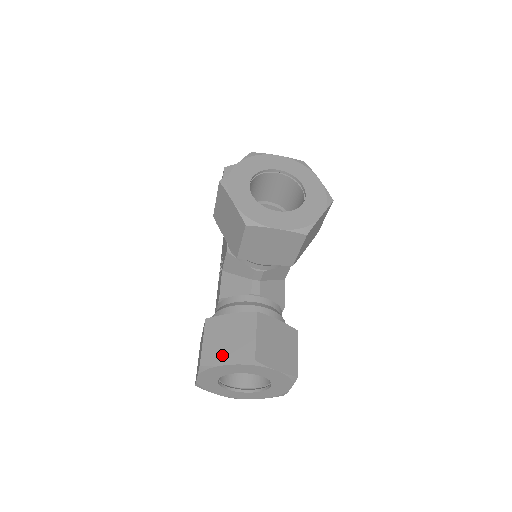
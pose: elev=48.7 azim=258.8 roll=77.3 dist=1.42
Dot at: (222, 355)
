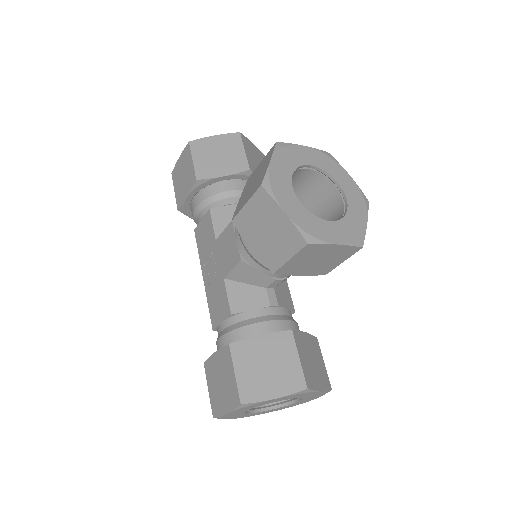
Dot at: (266, 388)
